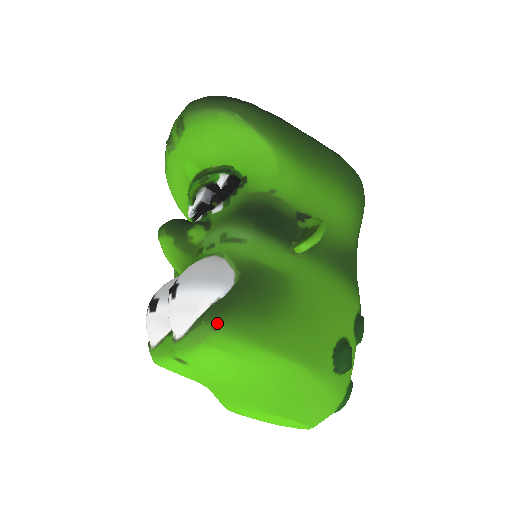
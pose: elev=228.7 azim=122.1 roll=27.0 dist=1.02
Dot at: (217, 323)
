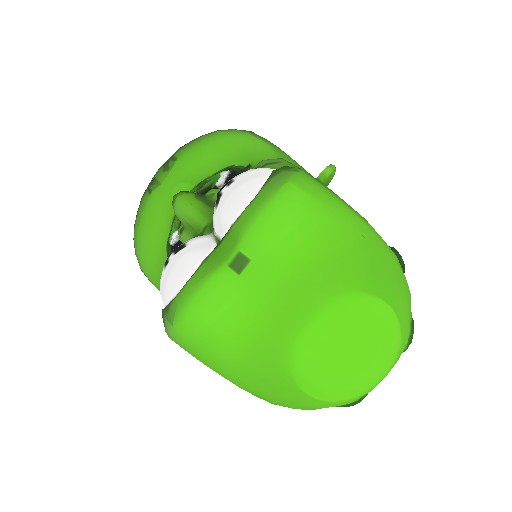
Dot at: (296, 168)
